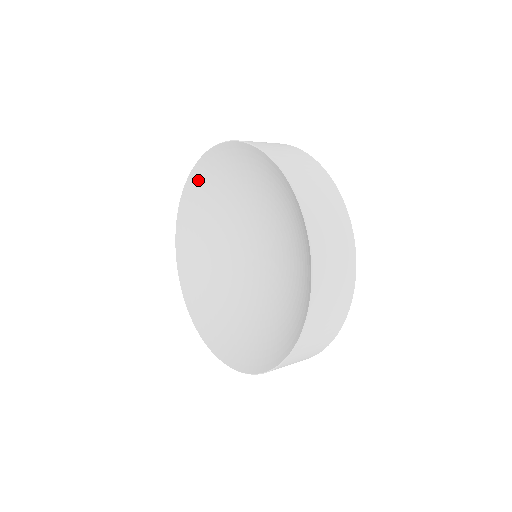
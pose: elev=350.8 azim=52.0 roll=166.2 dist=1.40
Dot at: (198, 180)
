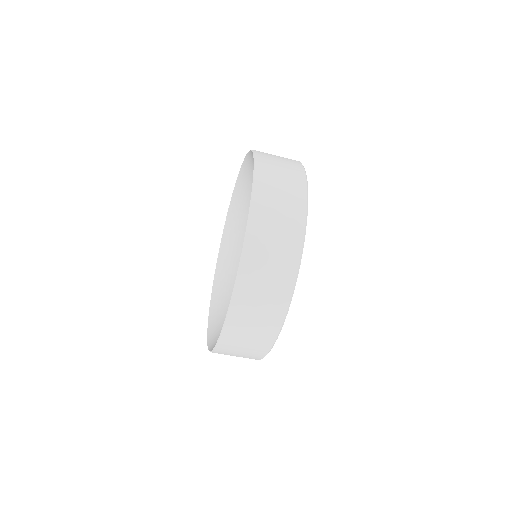
Dot at: (237, 198)
